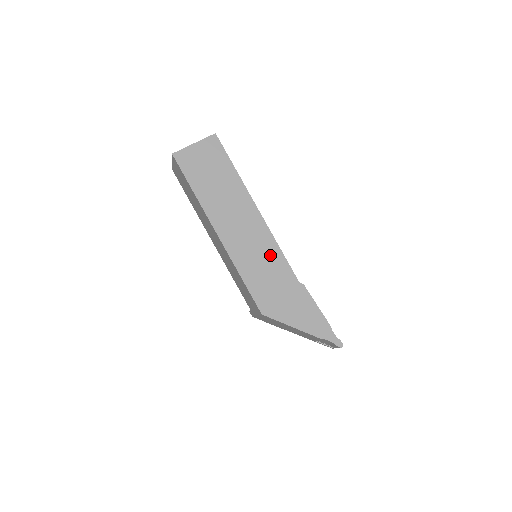
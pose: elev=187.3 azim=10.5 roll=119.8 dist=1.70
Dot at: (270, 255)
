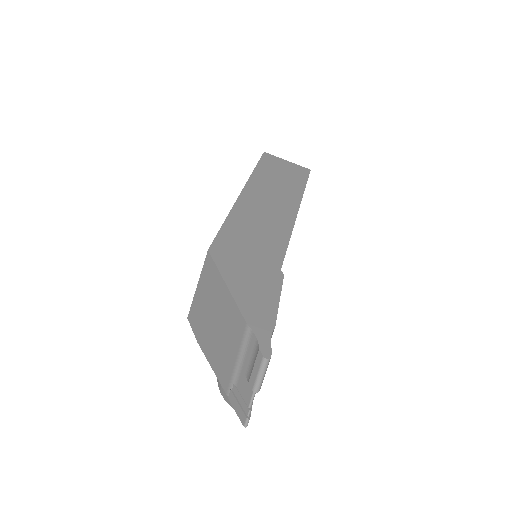
Dot at: (274, 234)
